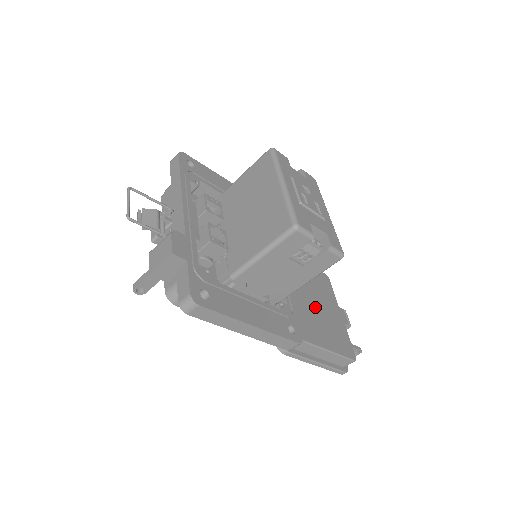
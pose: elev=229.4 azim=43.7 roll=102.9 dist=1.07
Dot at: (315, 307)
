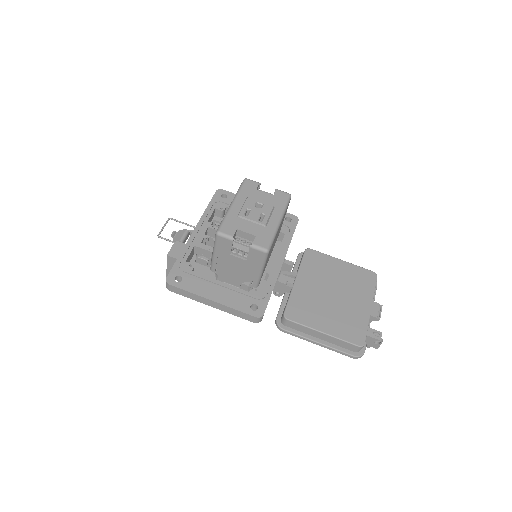
Dot at: (331, 298)
